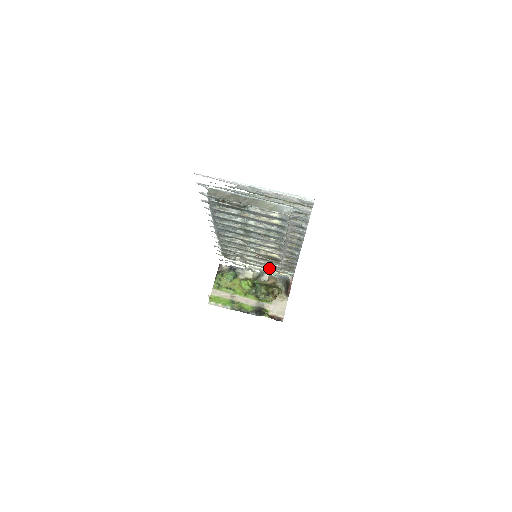
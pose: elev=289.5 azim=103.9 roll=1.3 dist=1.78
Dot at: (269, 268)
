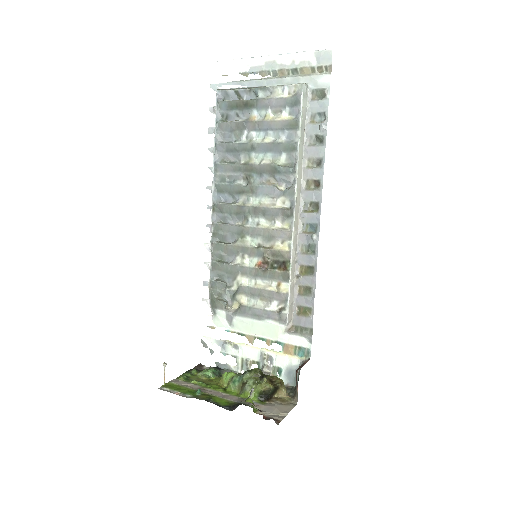
Dot at: (272, 311)
